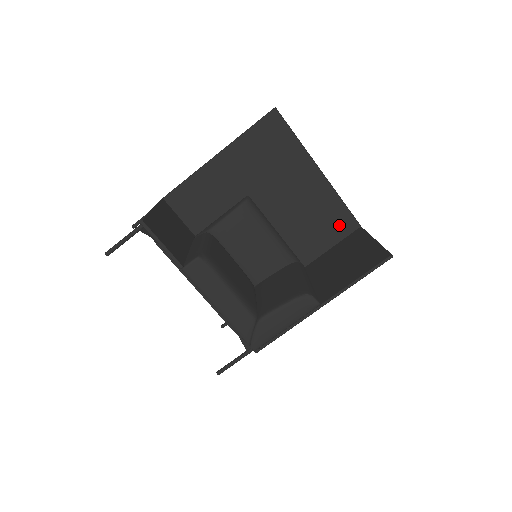
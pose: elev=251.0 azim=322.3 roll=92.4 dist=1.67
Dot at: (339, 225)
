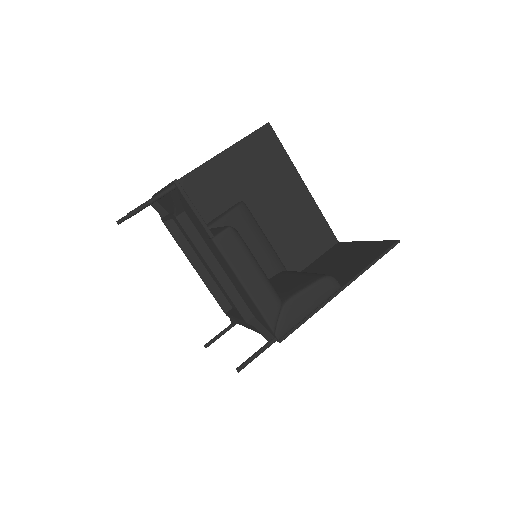
Dot at: (321, 239)
